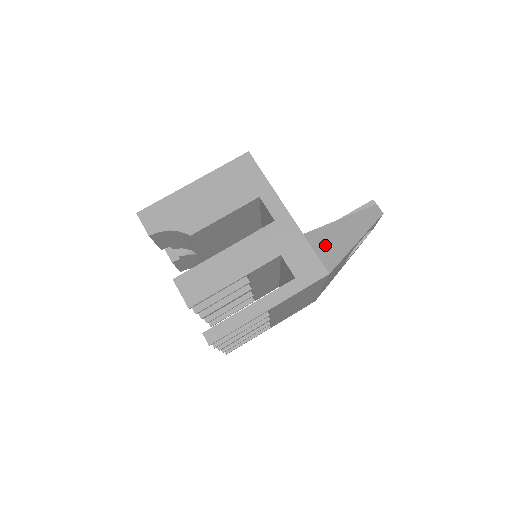
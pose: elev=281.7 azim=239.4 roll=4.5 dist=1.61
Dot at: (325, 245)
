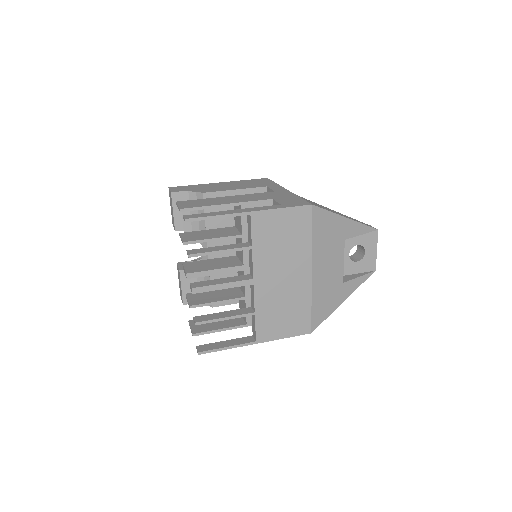
Dot at: (314, 203)
